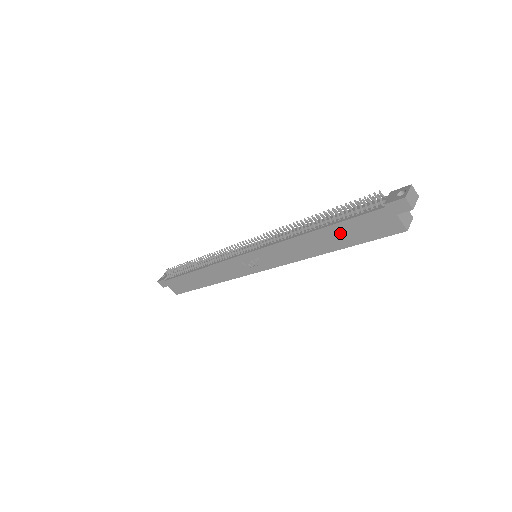
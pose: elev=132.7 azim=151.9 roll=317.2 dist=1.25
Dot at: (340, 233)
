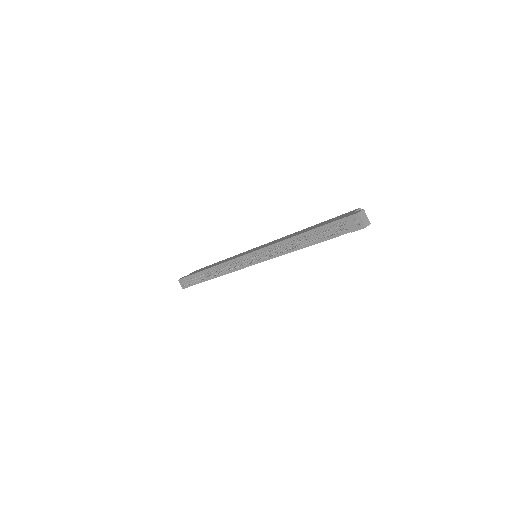
Dot at: occluded
